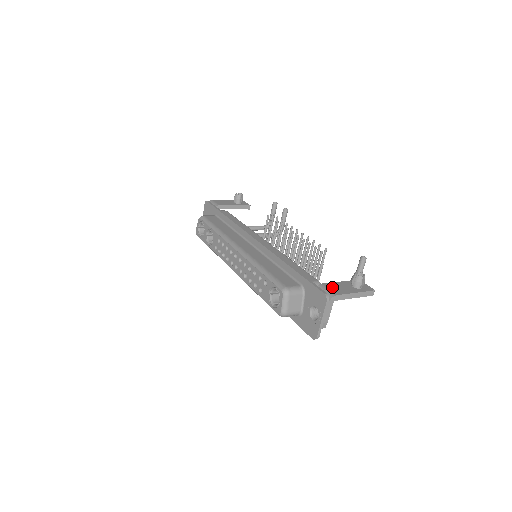
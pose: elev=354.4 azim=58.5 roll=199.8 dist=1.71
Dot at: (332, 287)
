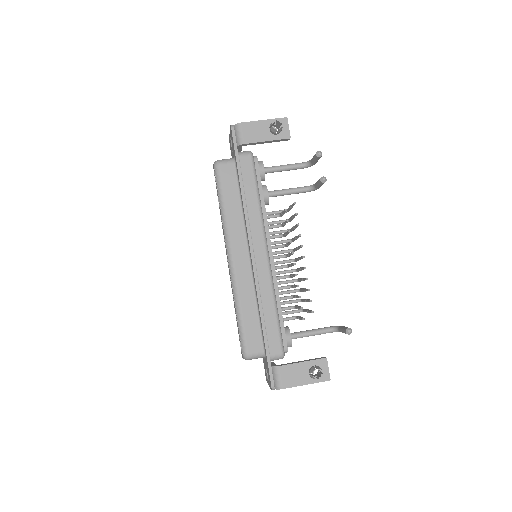
Dot at: (286, 374)
